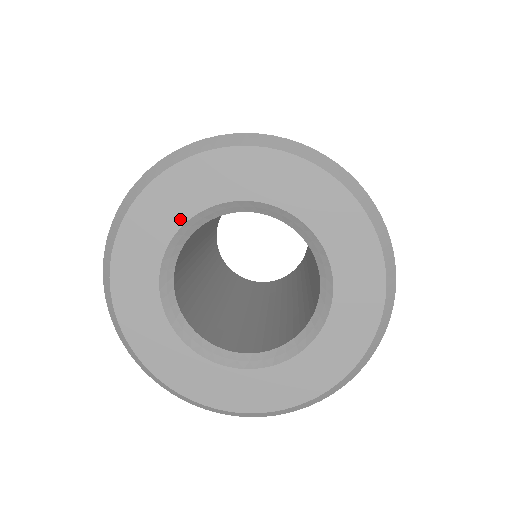
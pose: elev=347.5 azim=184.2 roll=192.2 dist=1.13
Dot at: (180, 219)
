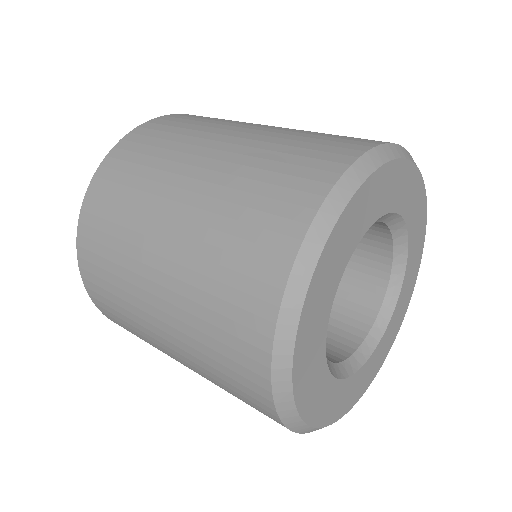
Dot at: (336, 282)
